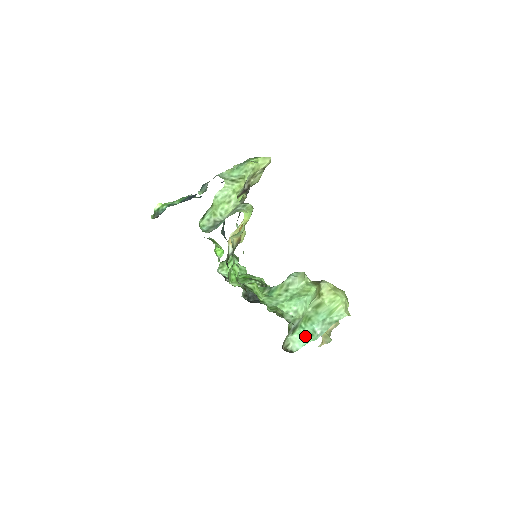
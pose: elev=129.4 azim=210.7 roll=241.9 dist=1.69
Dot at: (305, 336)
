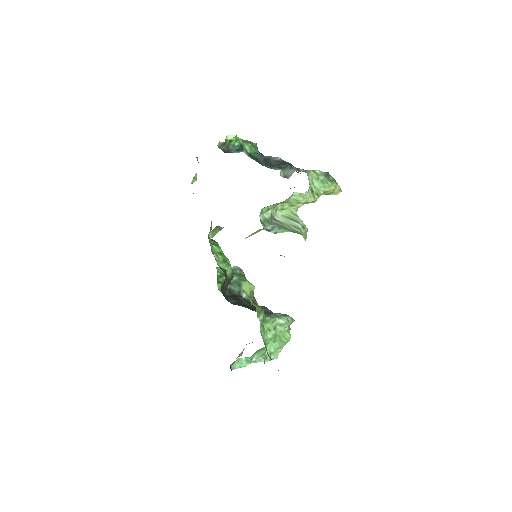
Dot at: (248, 362)
